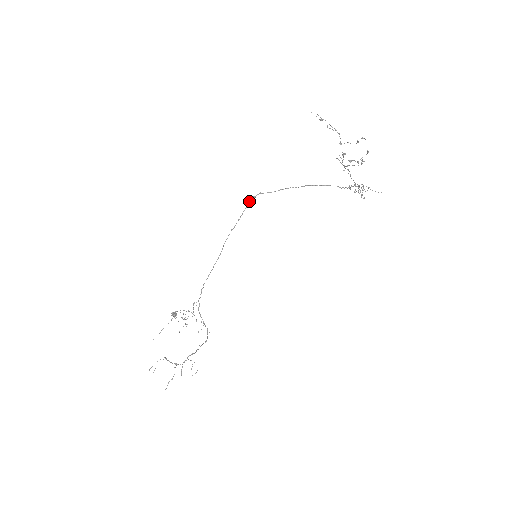
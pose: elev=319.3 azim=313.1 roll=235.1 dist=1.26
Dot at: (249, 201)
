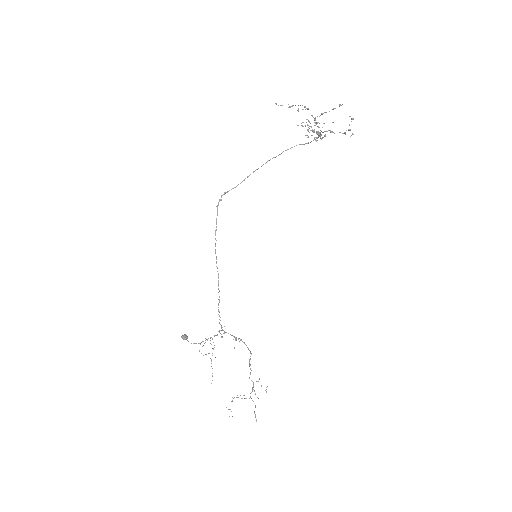
Dot at: (217, 207)
